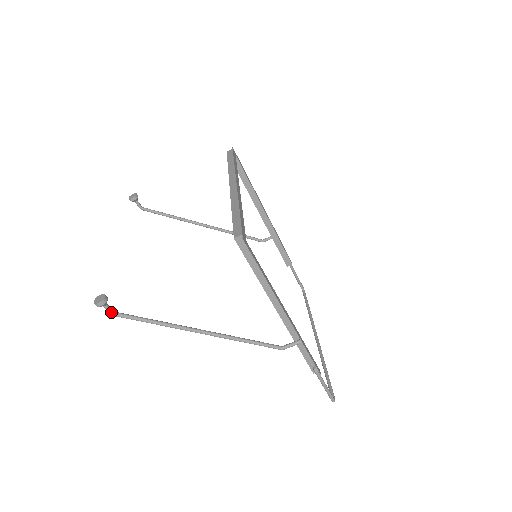
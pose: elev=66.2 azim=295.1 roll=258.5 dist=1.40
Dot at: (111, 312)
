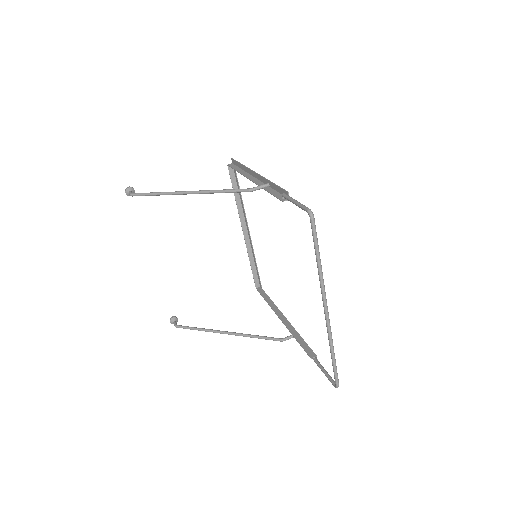
Dot at: (131, 193)
